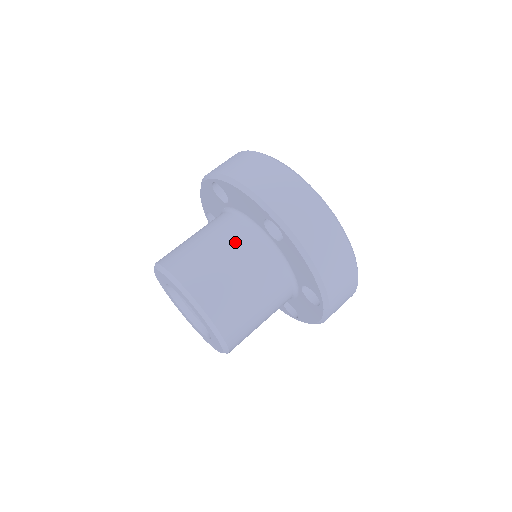
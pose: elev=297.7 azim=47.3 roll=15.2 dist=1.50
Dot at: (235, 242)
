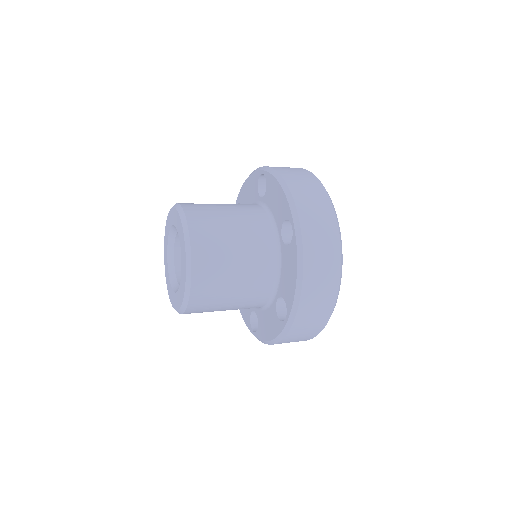
Dot at: occluded
